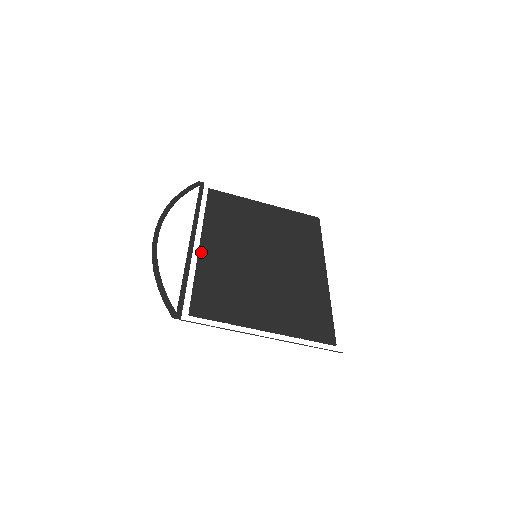
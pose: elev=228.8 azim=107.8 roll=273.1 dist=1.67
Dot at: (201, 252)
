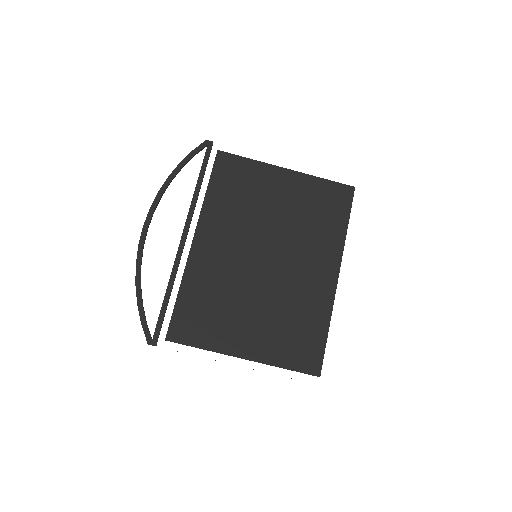
Dot at: (191, 255)
